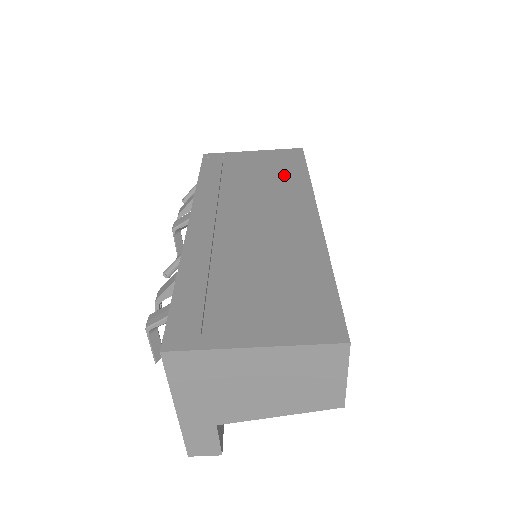
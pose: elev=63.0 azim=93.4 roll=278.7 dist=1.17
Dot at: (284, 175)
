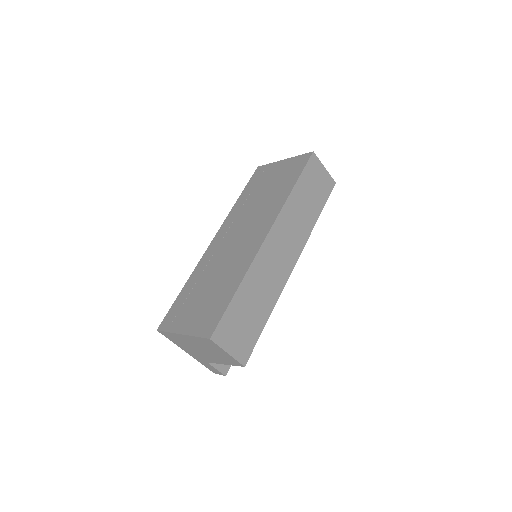
Dot at: (280, 190)
